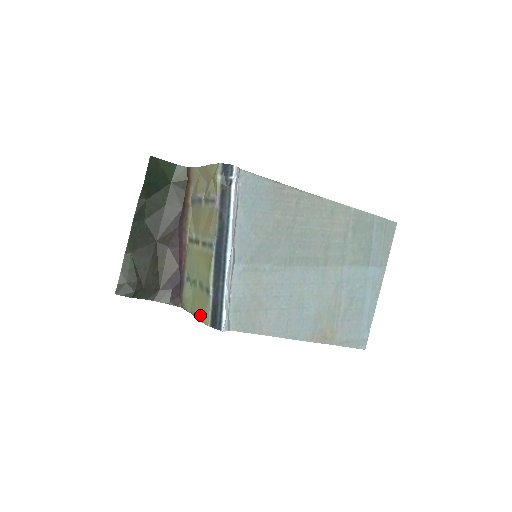
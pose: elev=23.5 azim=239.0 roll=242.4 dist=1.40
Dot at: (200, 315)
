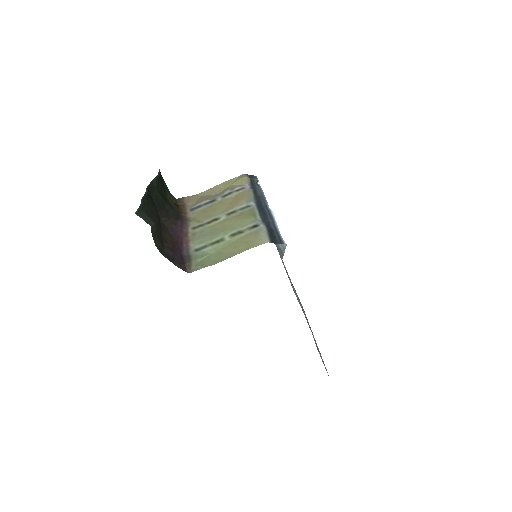
Dot at: (245, 247)
